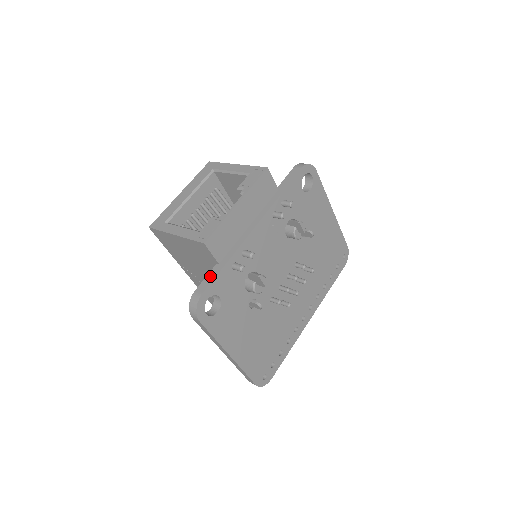
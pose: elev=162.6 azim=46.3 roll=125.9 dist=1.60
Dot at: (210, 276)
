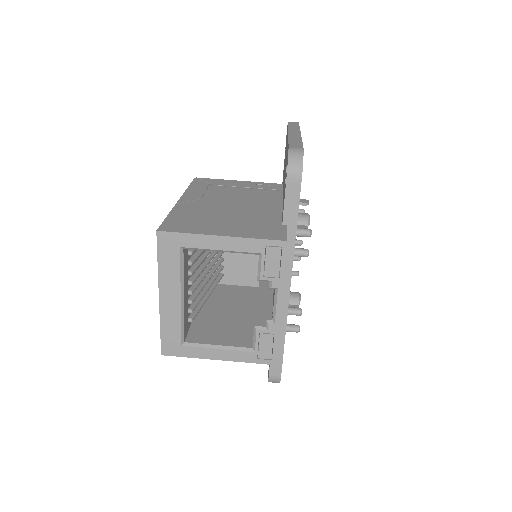
Dot at: (276, 358)
